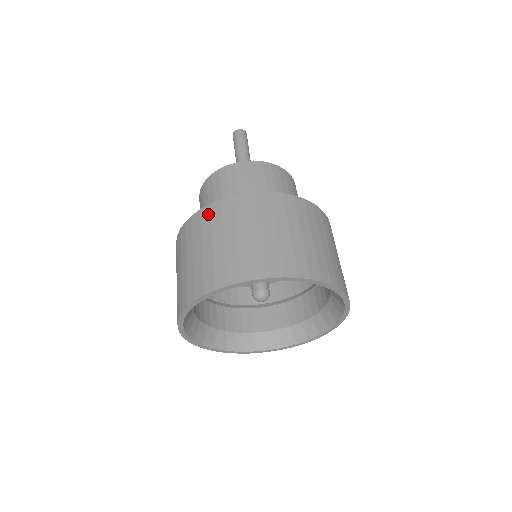
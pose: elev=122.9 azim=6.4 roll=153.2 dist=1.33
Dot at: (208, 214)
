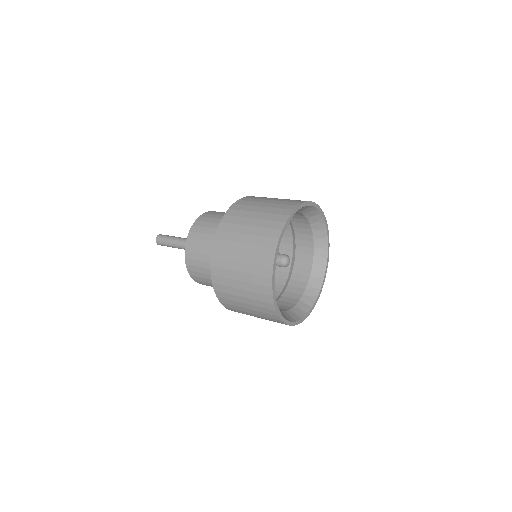
Dot at: occluded
